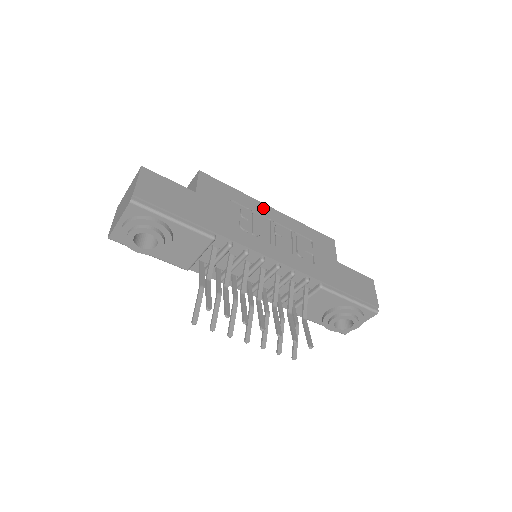
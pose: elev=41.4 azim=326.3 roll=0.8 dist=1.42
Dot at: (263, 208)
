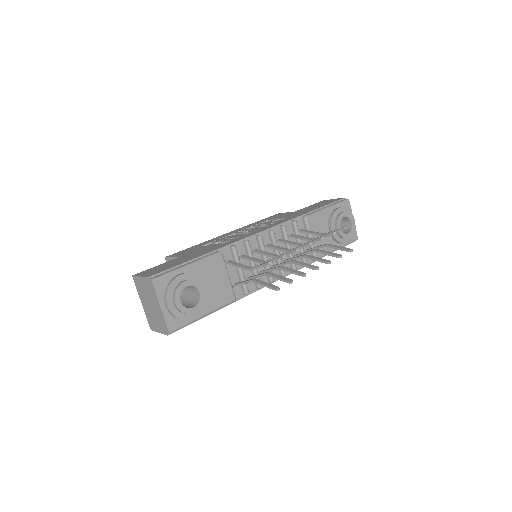
Dot at: (222, 236)
